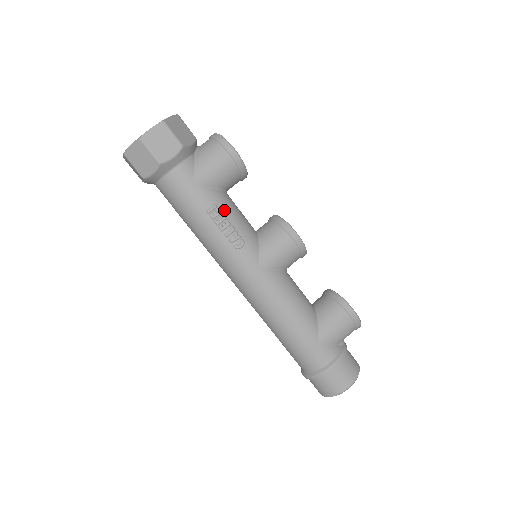
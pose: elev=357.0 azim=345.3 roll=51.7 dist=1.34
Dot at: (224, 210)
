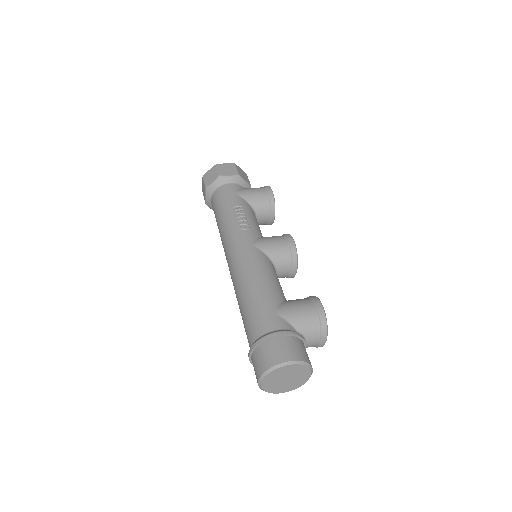
Dot at: (246, 210)
